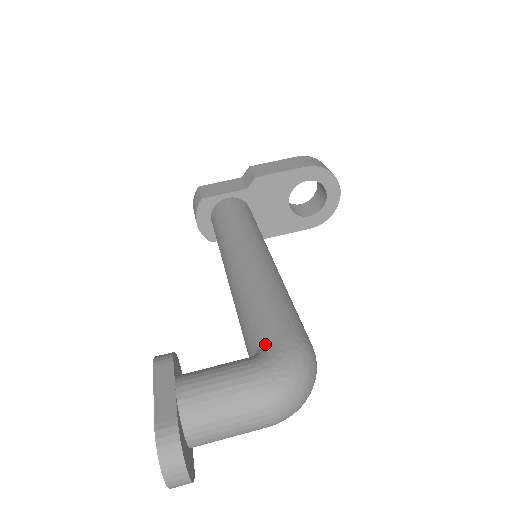
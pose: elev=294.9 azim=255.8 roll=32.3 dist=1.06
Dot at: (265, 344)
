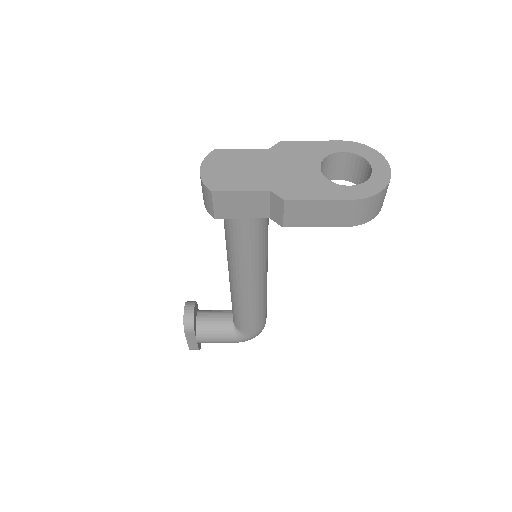
Dot at: (241, 332)
